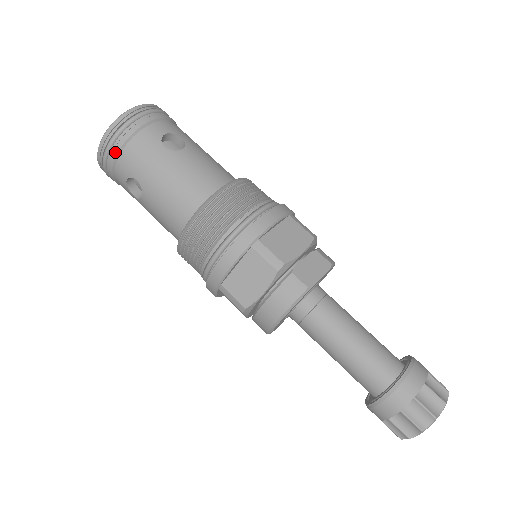
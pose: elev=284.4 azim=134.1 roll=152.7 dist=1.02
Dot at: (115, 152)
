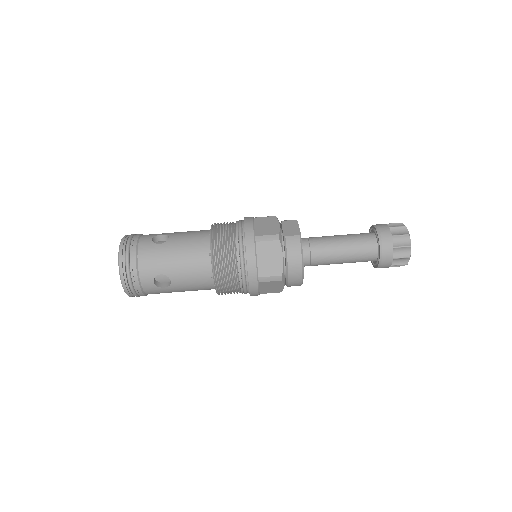
Dot at: (135, 271)
